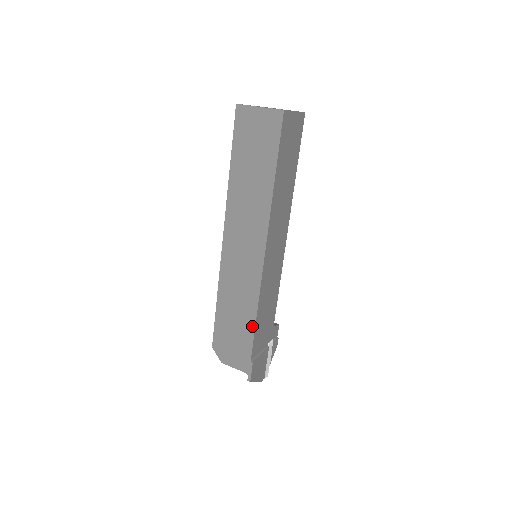
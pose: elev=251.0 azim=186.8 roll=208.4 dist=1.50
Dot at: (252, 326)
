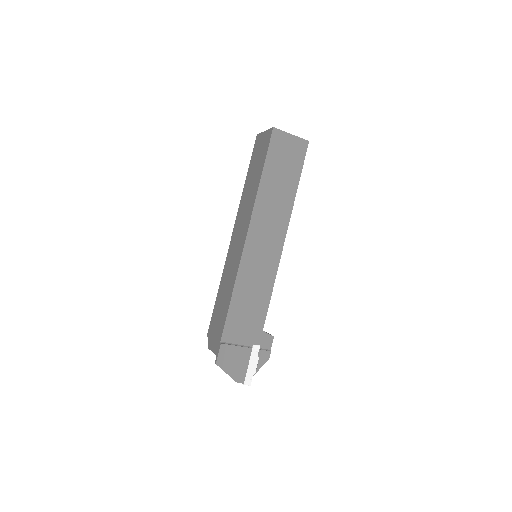
Dot at: (228, 307)
